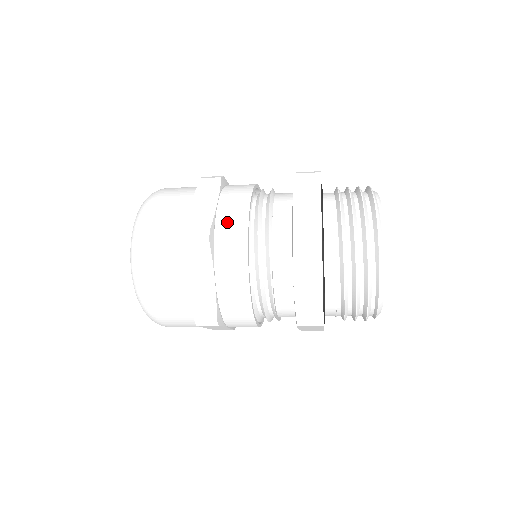
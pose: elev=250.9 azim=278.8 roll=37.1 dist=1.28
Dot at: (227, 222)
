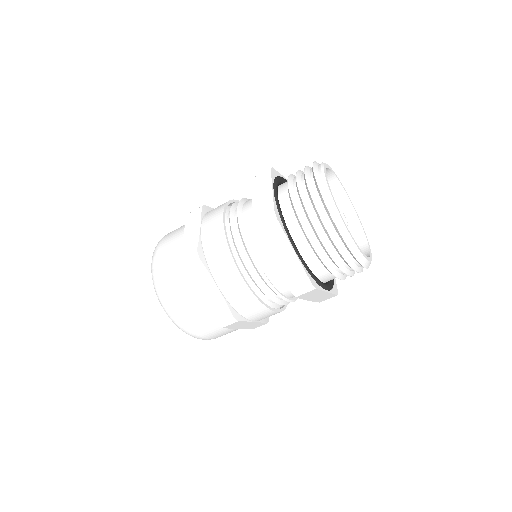
Dot at: (238, 300)
